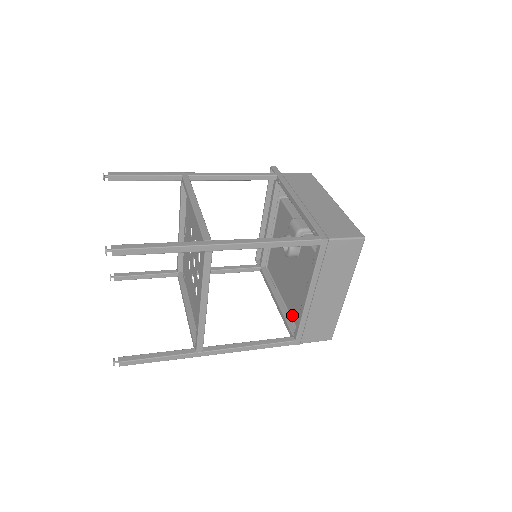
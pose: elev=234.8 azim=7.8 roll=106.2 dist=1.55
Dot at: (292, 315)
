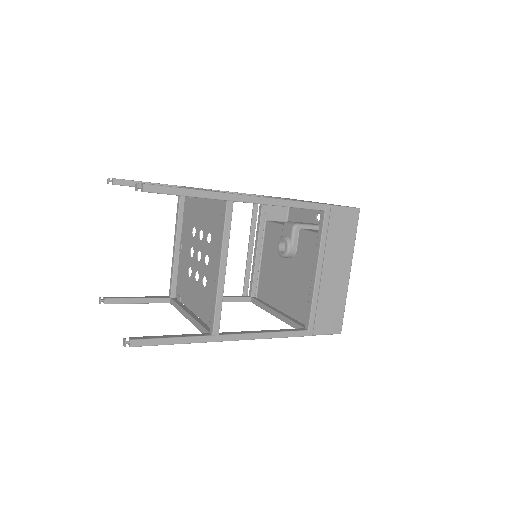
Dot at: (296, 318)
